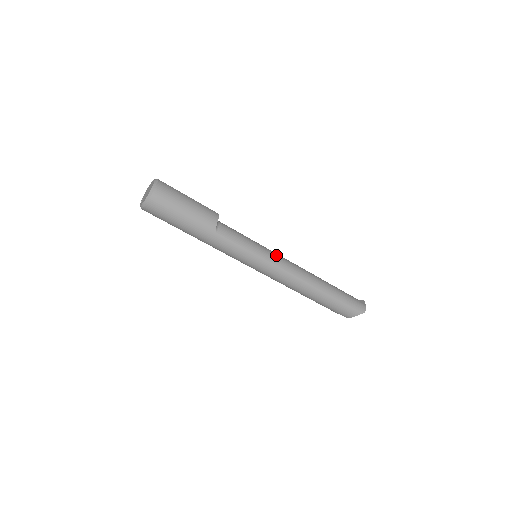
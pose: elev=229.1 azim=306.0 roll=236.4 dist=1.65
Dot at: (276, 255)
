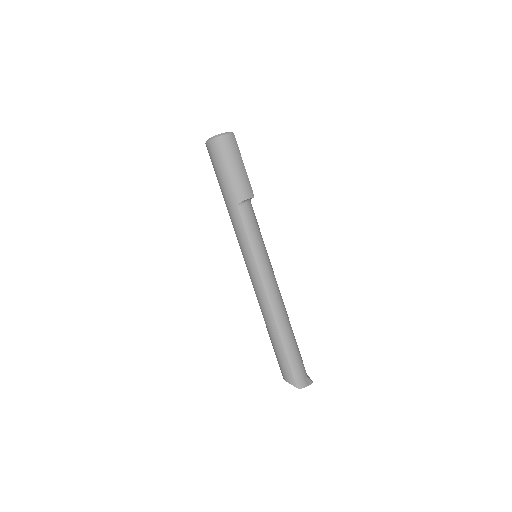
Dot at: (269, 269)
